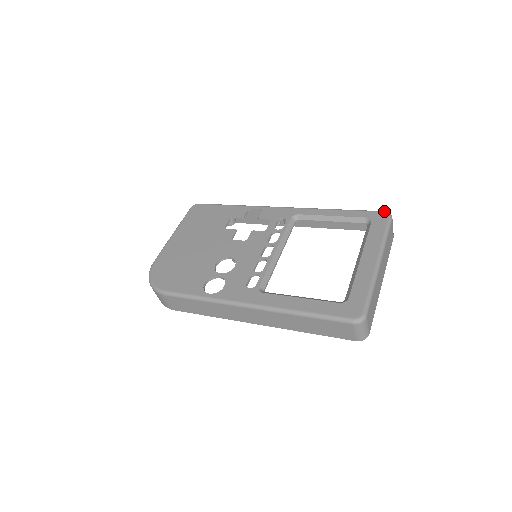
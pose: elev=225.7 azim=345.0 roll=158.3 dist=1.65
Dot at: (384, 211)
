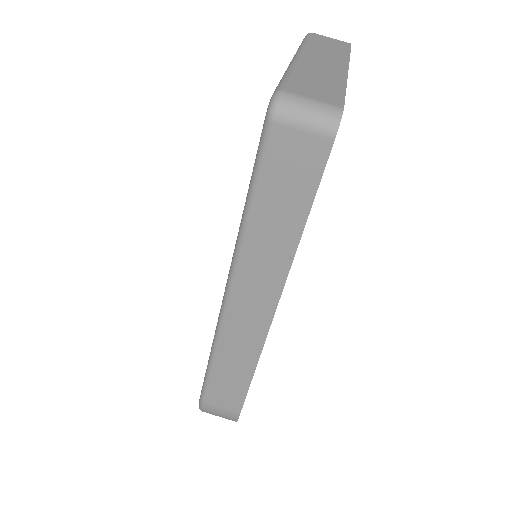
Dot at: occluded
